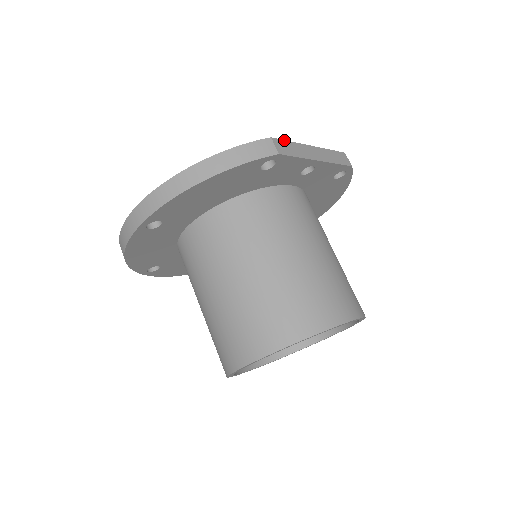
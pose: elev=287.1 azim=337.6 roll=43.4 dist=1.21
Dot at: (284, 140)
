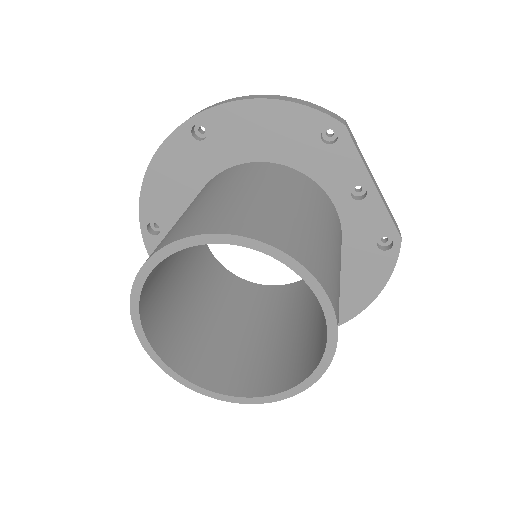
Dot at: (354, 138)
